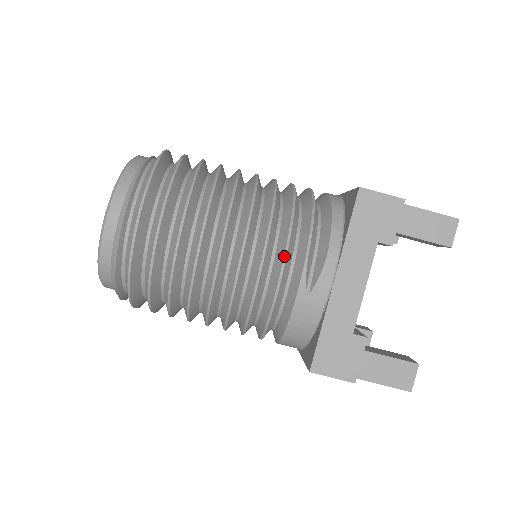
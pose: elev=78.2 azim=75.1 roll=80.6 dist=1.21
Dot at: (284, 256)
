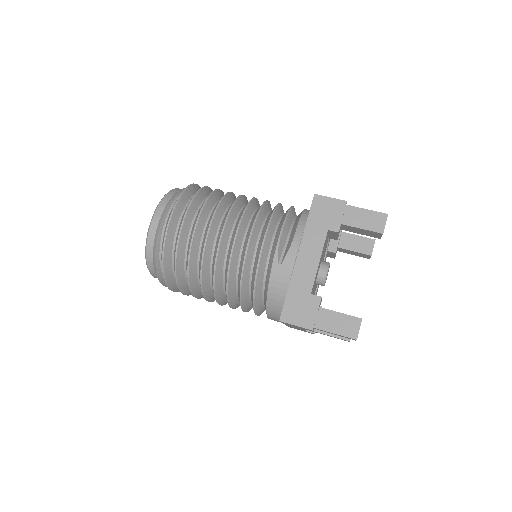
Dot at: (263, 240)
